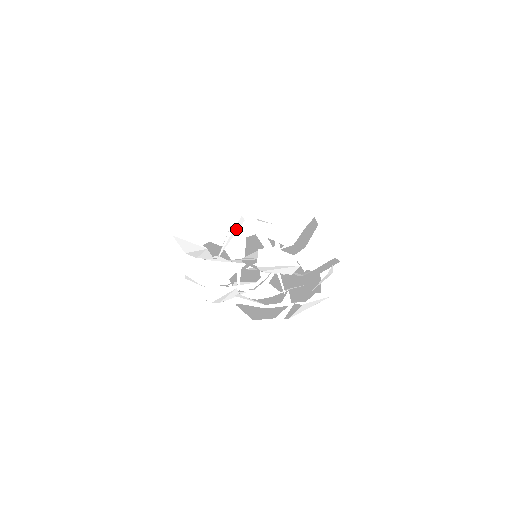
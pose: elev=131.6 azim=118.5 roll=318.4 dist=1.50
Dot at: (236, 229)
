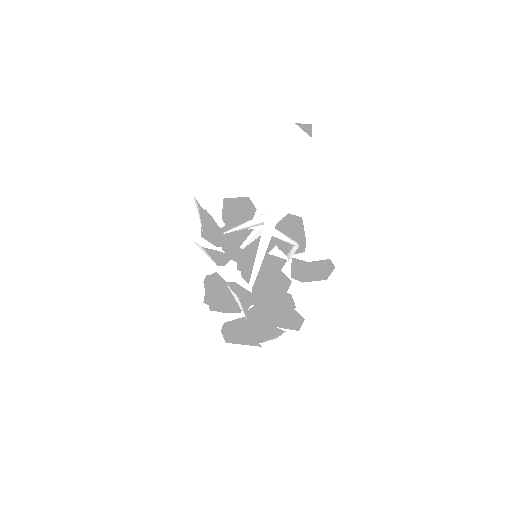
Dot at: (258, 224)
